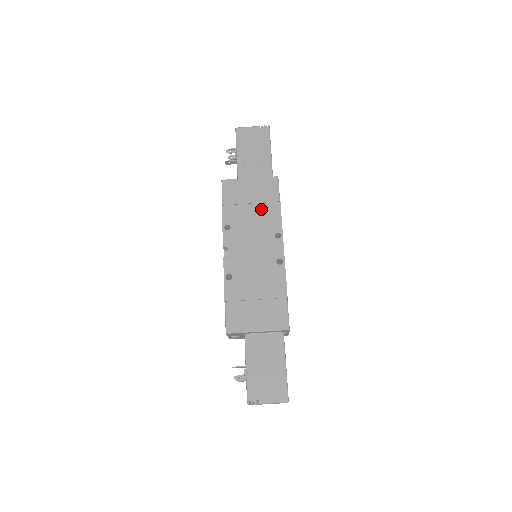
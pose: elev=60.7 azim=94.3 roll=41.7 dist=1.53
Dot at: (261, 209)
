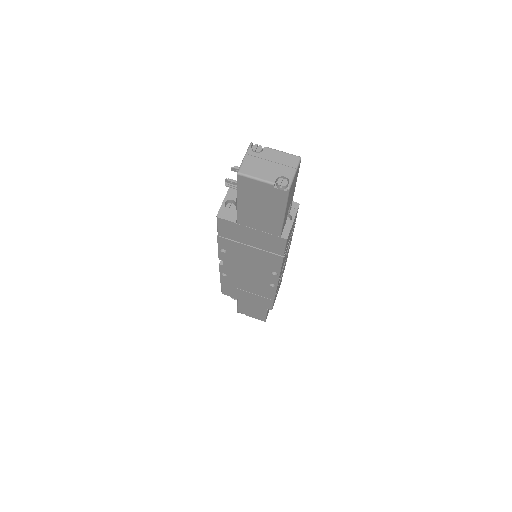
Dot at: occluded
